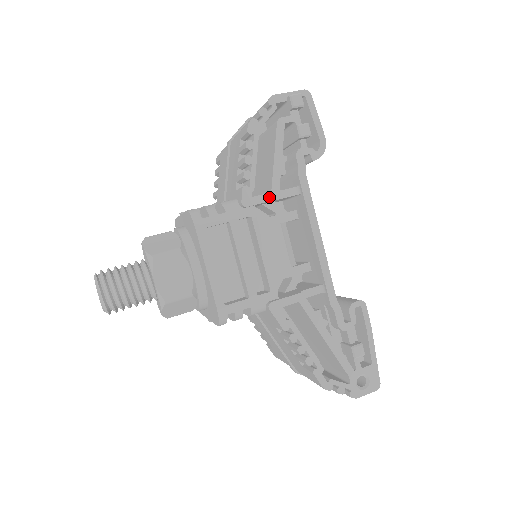
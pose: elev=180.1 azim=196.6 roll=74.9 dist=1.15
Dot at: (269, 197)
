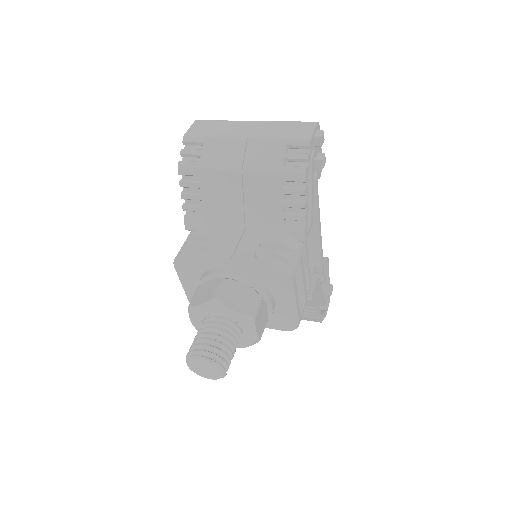
Dot at: (311, 225)
